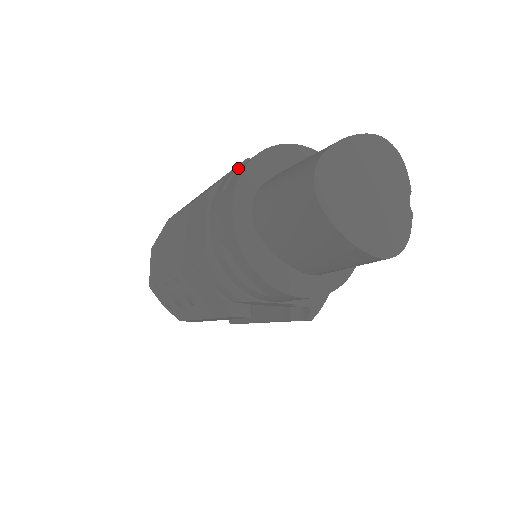
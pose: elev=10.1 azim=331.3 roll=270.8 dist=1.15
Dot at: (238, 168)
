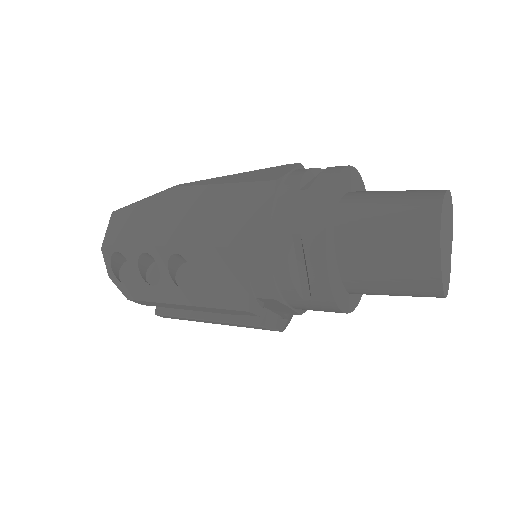
Dot at: (307, 170)
